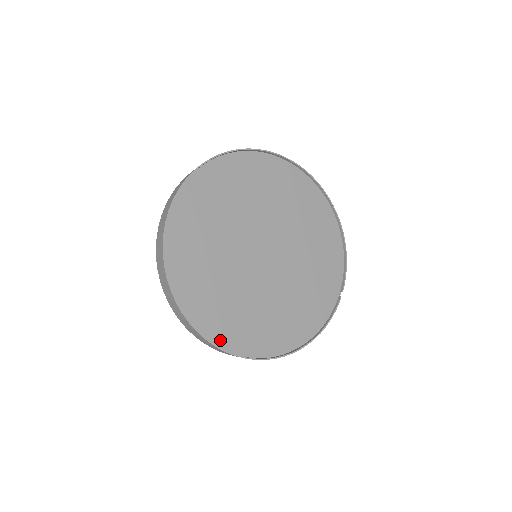
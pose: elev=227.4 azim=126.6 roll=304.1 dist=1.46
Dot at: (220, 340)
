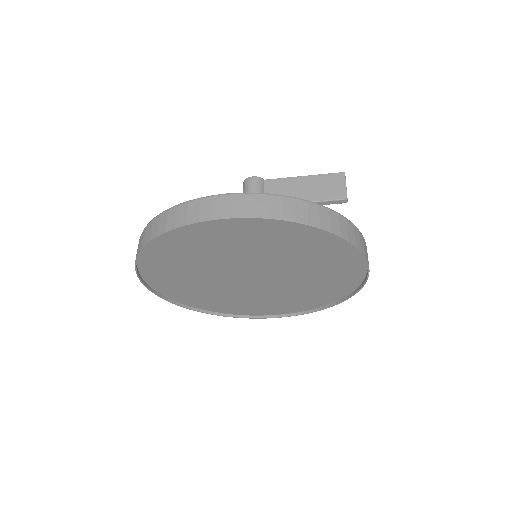
Dot at: (259, 313)
